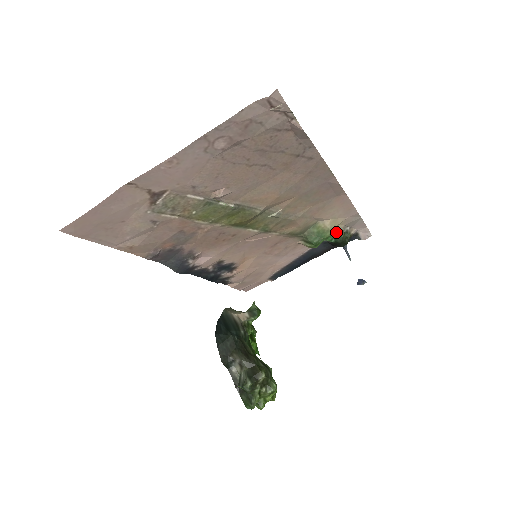
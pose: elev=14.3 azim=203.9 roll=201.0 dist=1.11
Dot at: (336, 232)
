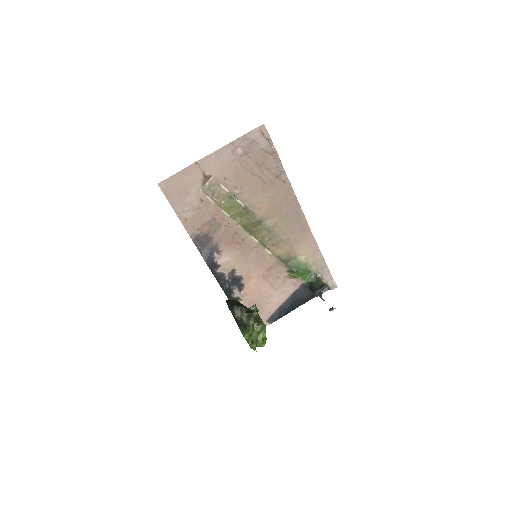
Dot at: (311, 273)
